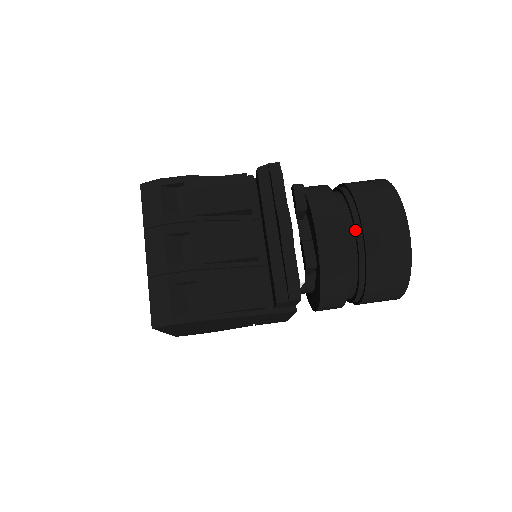
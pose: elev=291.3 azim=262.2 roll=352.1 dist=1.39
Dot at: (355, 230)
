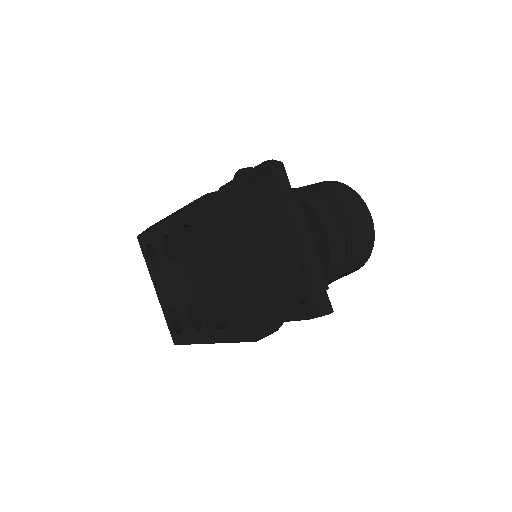
Dot at: occluded
